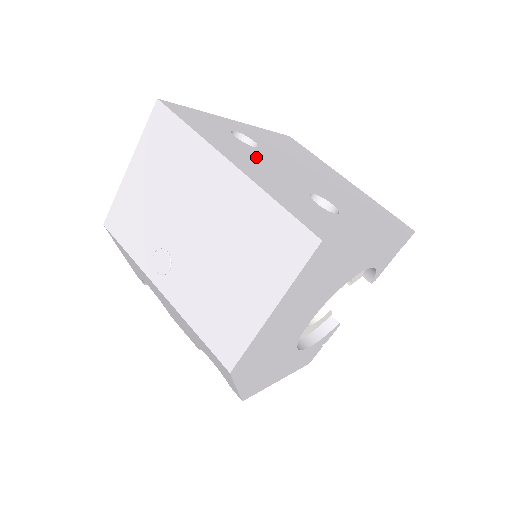
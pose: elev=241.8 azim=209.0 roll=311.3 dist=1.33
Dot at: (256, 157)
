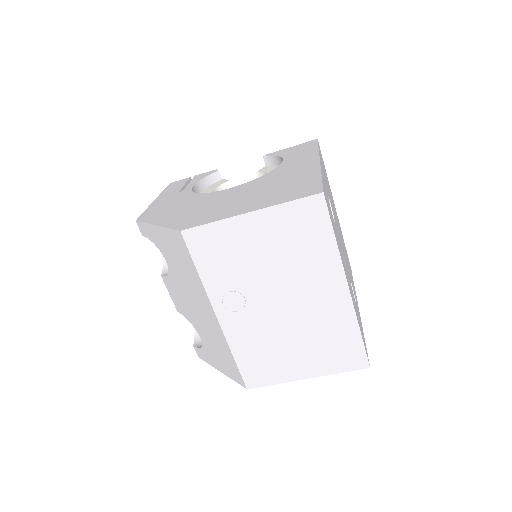
Dot at: (341, 249)
